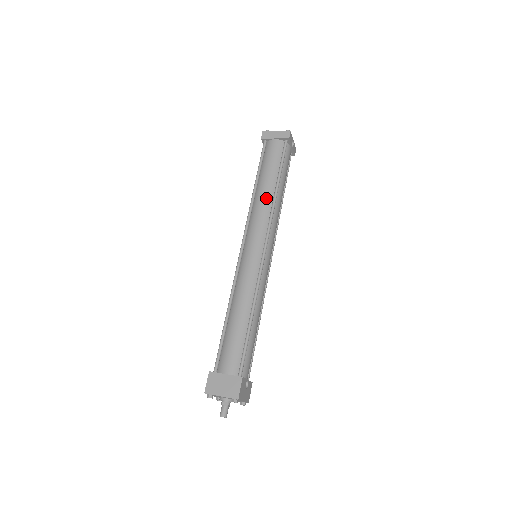
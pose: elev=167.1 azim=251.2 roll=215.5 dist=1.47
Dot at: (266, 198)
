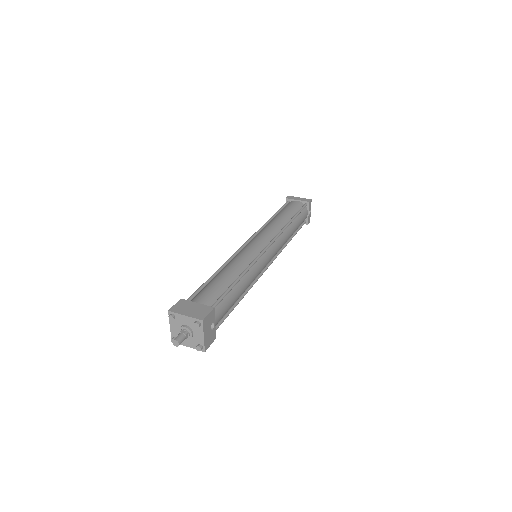
Dot at: (279, 223)
